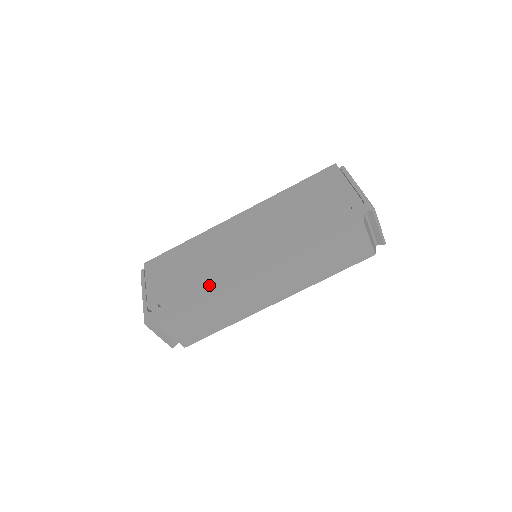
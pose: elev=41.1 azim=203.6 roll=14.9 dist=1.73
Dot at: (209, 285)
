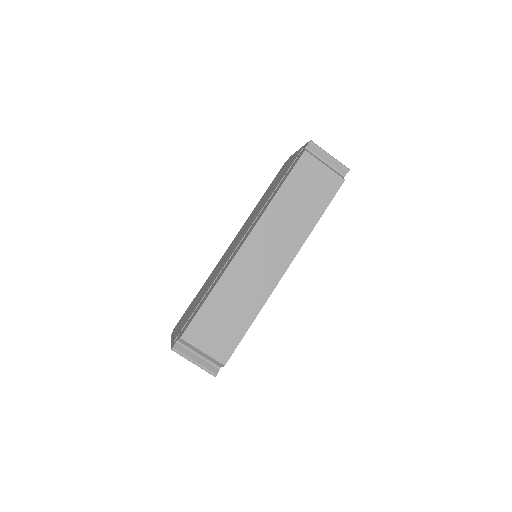
Dot at: (214, 283)
